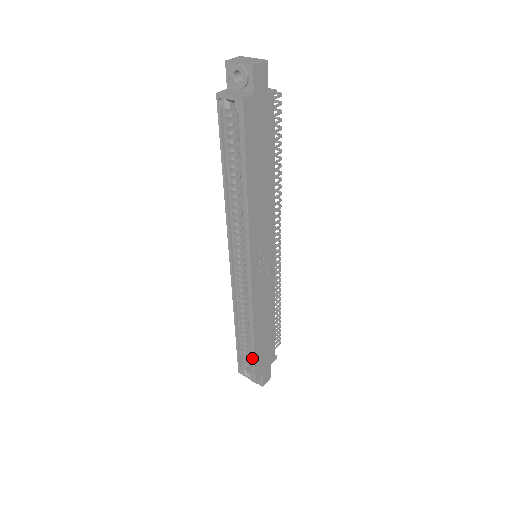
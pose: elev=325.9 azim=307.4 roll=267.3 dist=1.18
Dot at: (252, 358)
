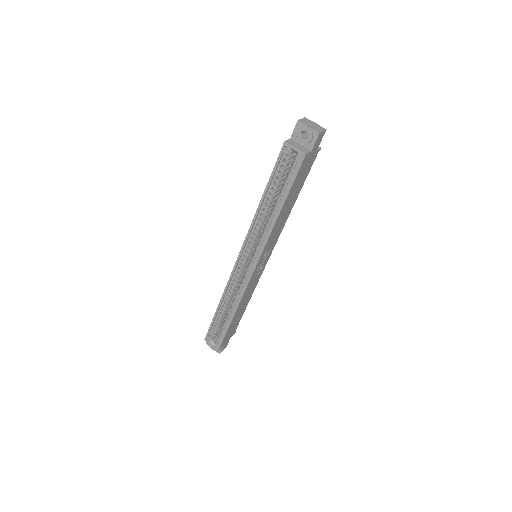
Dot at: (222, 331)
